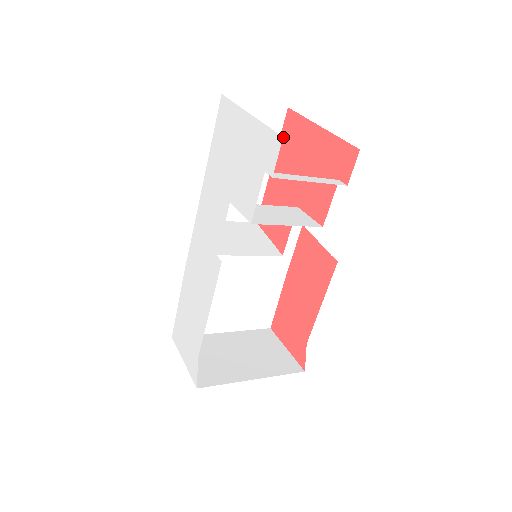
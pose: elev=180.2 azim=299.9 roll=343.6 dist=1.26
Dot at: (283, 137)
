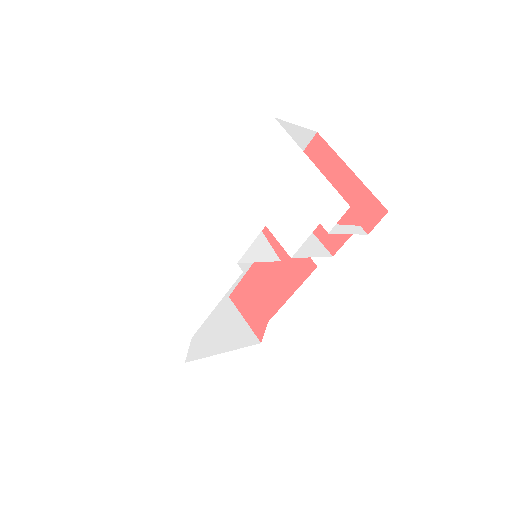
Dot at: occluded
